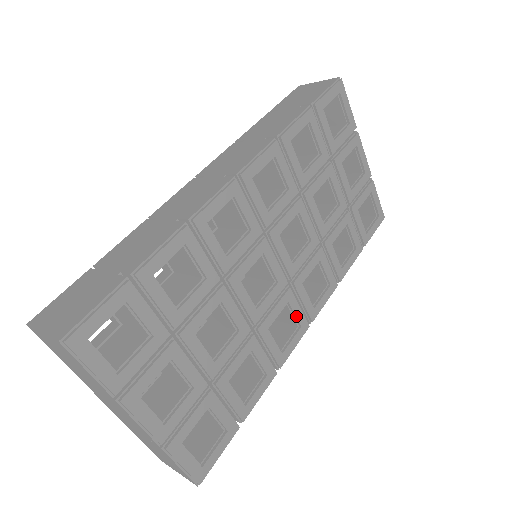
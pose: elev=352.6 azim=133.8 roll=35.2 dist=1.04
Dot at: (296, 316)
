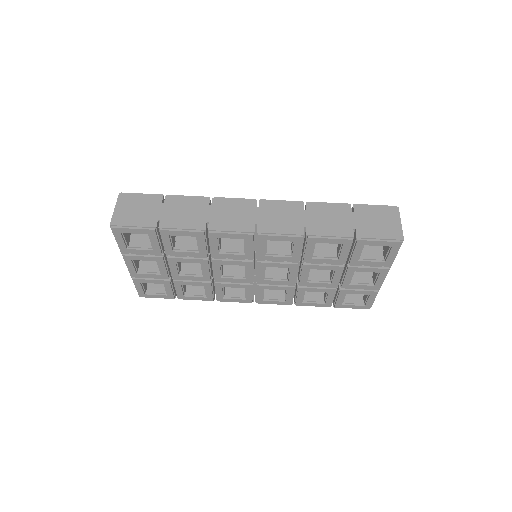
Dot at: (246, 295)
